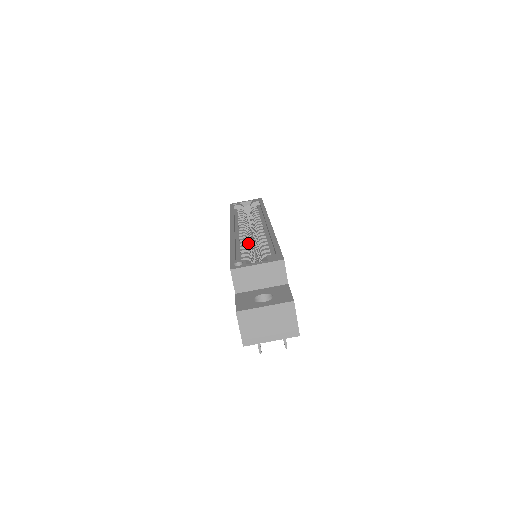
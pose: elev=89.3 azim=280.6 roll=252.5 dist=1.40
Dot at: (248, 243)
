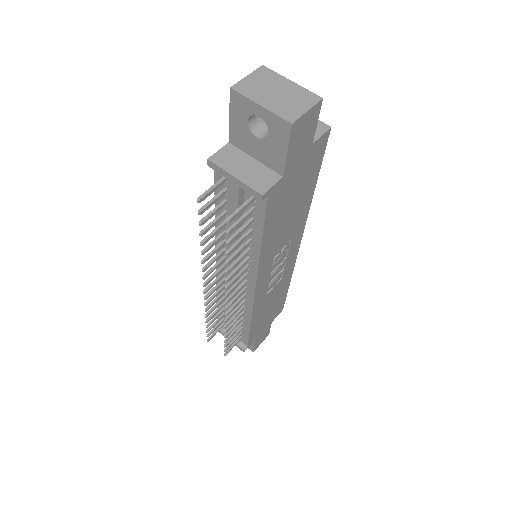
Dot at: occluded
